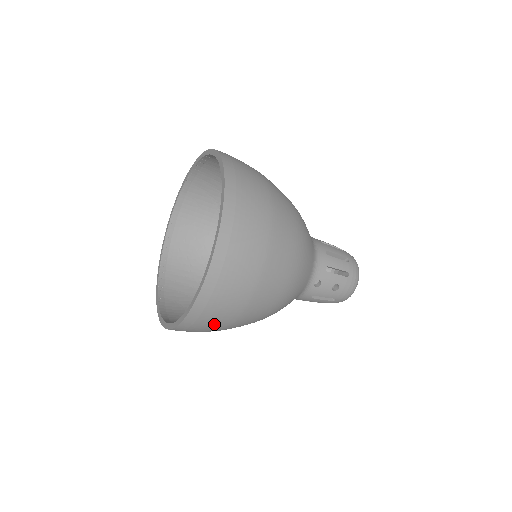
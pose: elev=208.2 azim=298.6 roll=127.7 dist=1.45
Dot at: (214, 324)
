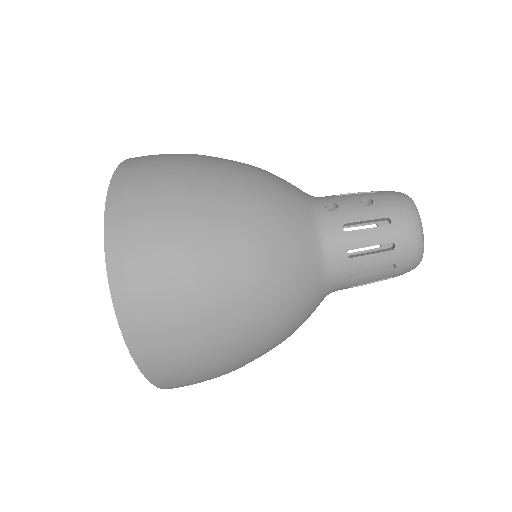
Dot at: (154, 239)
